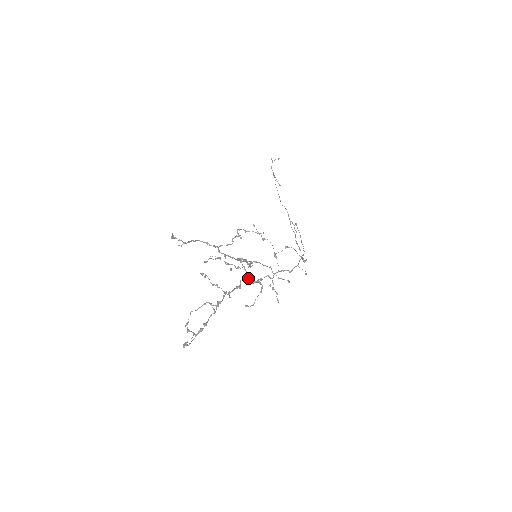
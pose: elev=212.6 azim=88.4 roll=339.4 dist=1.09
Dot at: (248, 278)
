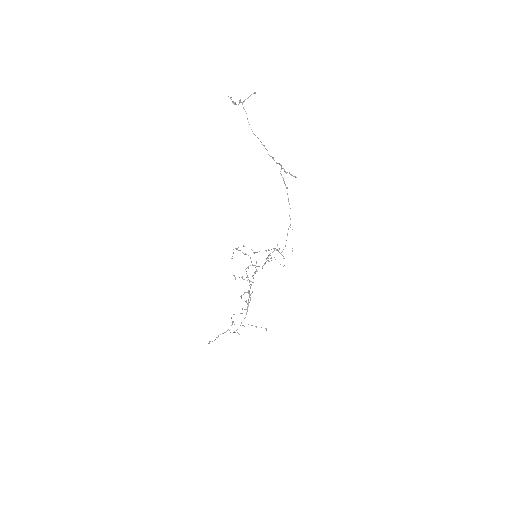
Dot at: occluded
